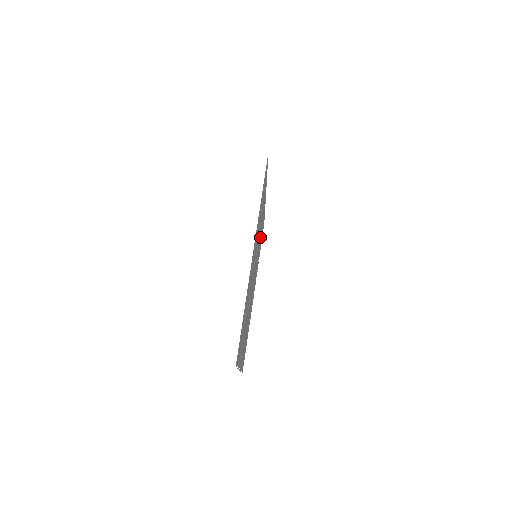
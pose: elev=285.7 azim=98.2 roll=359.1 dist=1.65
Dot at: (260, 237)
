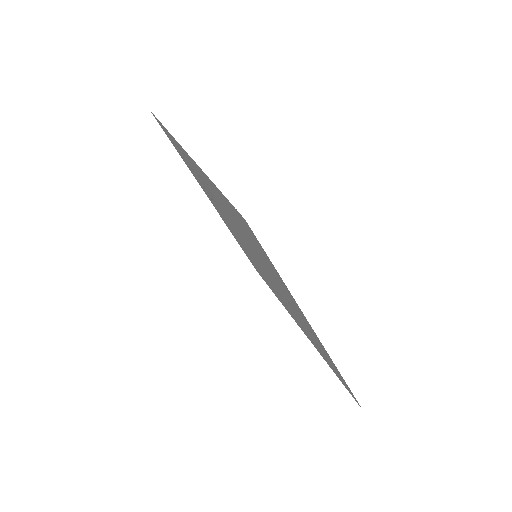
Dot at: occluded
